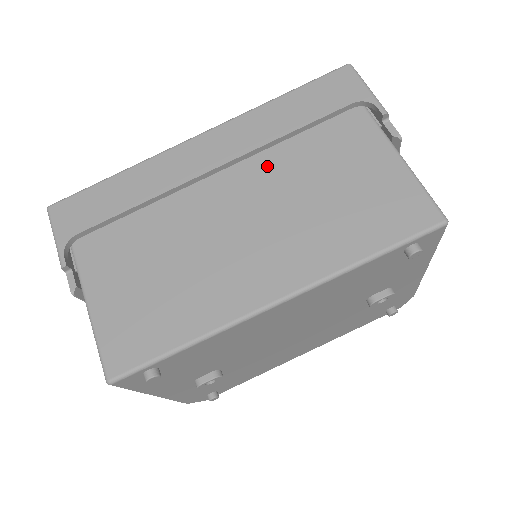
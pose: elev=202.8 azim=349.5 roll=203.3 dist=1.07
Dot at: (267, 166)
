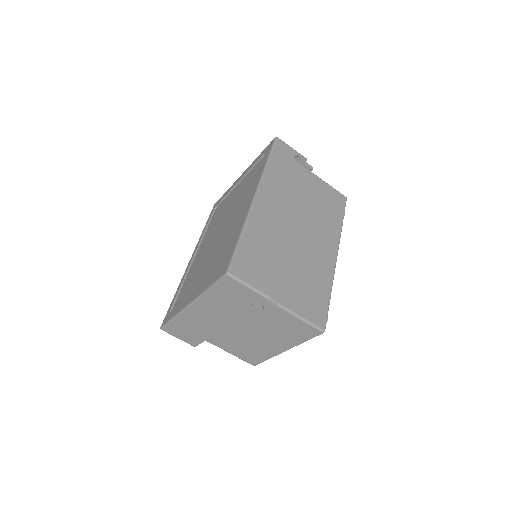
Dot at: (286, 200)
